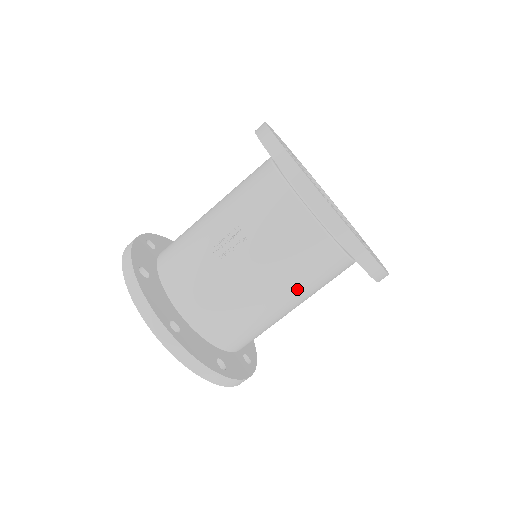
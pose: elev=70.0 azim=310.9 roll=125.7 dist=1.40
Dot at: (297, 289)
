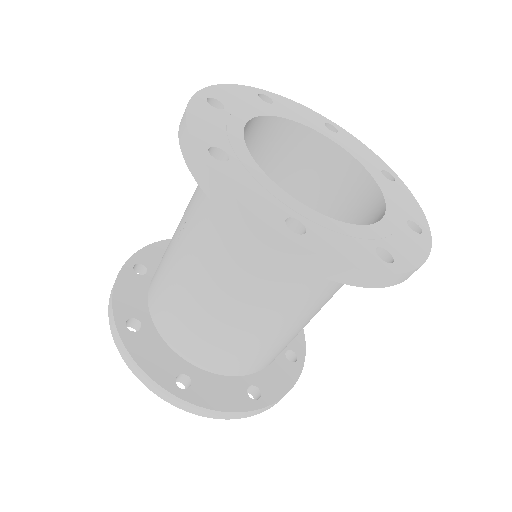
Dot at: (243, 290)
